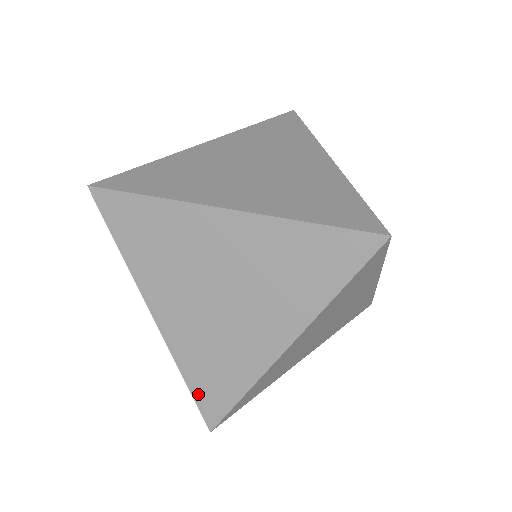
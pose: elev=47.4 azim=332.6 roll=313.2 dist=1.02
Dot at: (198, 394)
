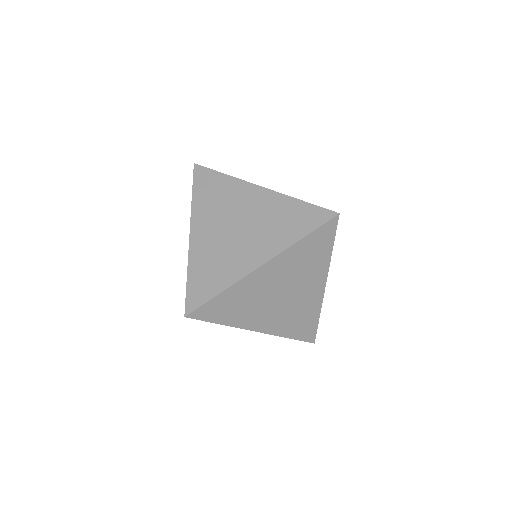
Dot at: (191, 288)
